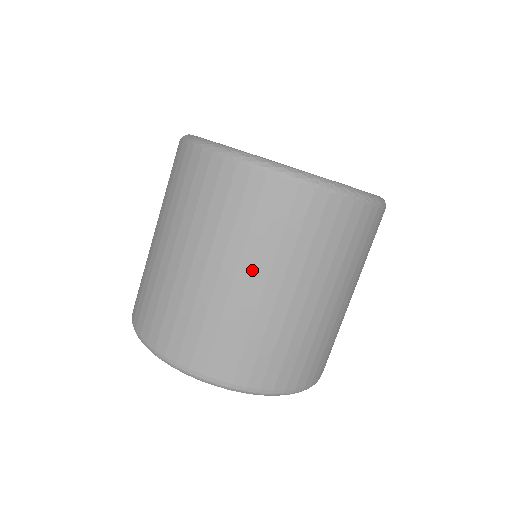
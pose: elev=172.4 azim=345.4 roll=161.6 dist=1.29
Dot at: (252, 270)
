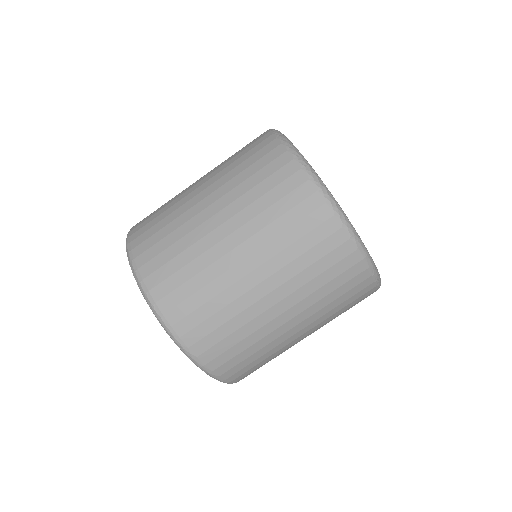
Dot at: (215, 190)
